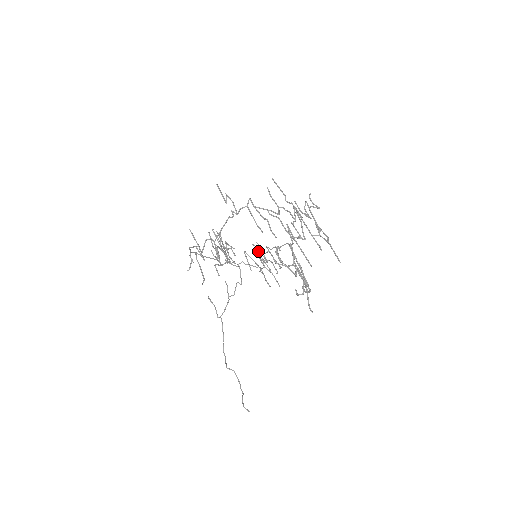
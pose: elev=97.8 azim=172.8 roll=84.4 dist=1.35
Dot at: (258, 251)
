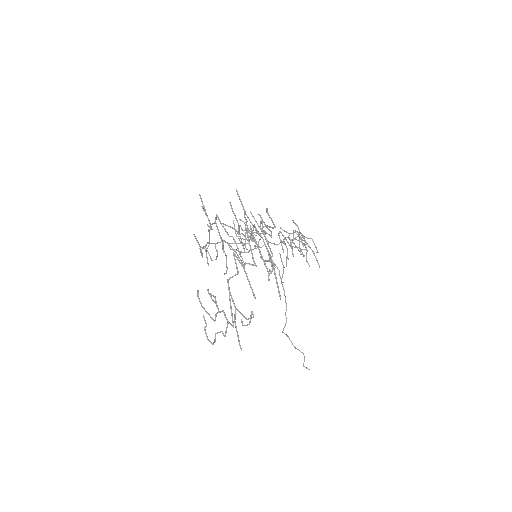
Dot at: (288, 233)
